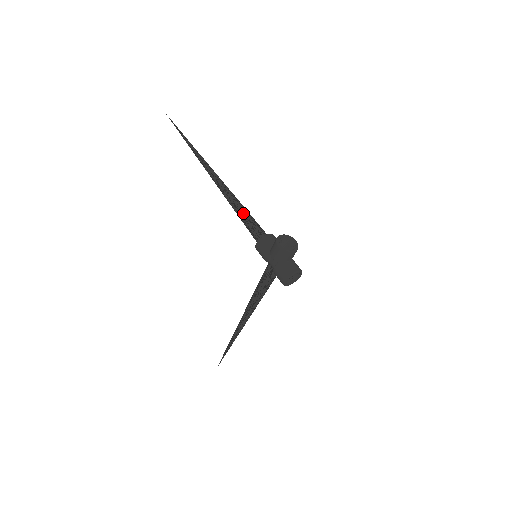
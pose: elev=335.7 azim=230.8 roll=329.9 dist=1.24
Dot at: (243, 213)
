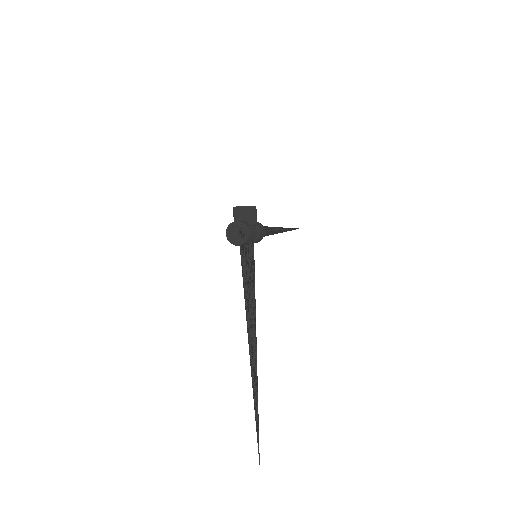
Dot at: occluded
